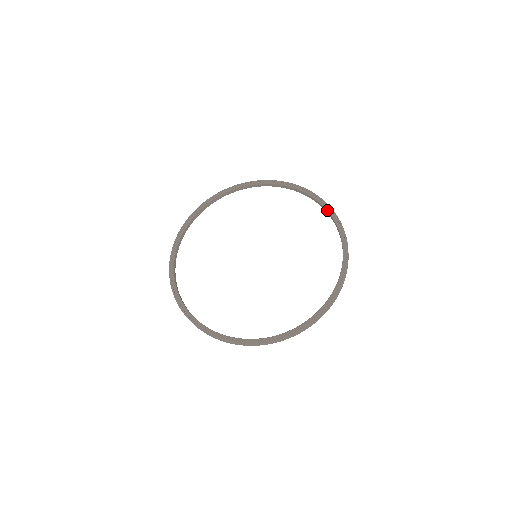
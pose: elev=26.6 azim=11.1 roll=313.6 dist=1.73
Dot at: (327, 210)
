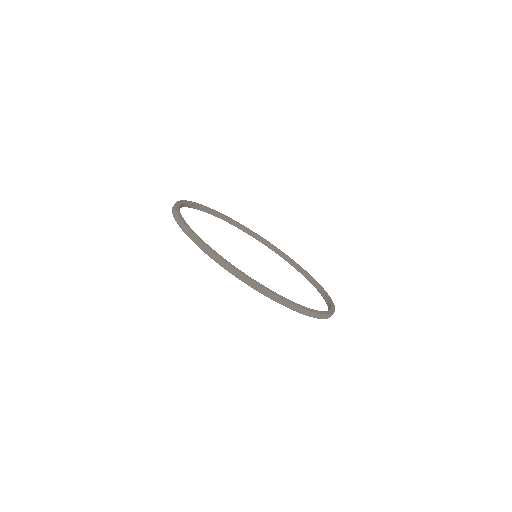
Dot at: (264, 239)
